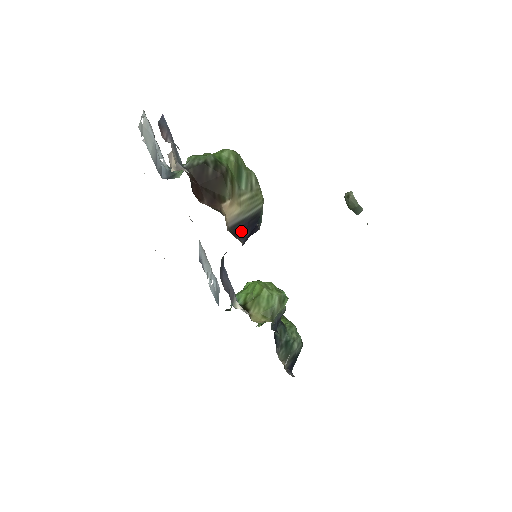
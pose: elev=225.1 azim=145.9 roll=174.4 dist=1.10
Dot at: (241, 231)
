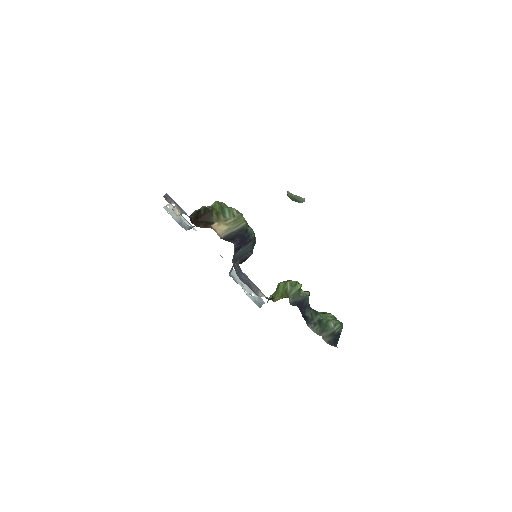
Dot at: (232, 239)
